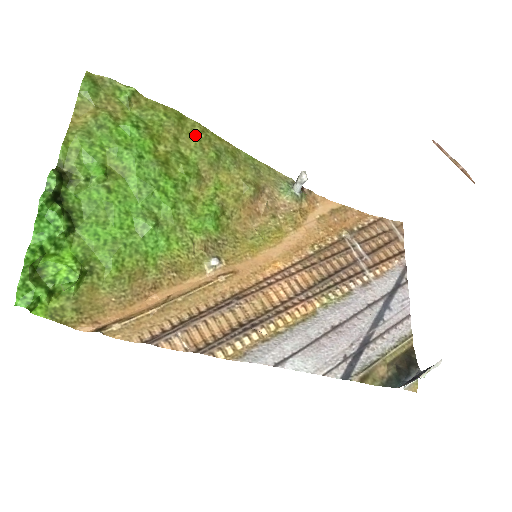
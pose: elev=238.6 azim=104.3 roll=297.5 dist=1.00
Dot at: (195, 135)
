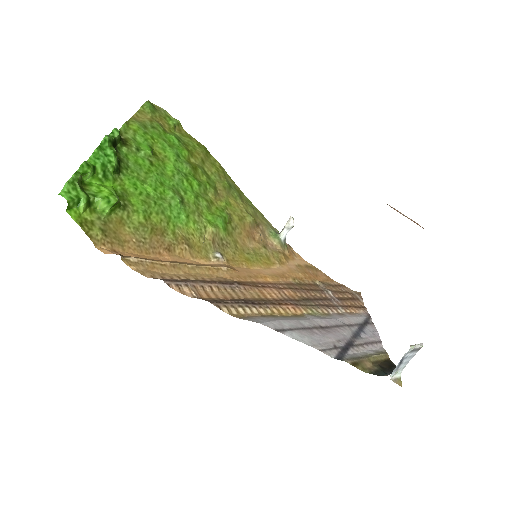
Dot at: (215, 167)
